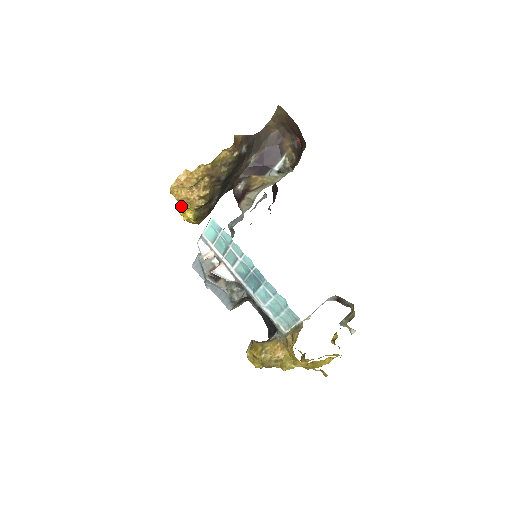
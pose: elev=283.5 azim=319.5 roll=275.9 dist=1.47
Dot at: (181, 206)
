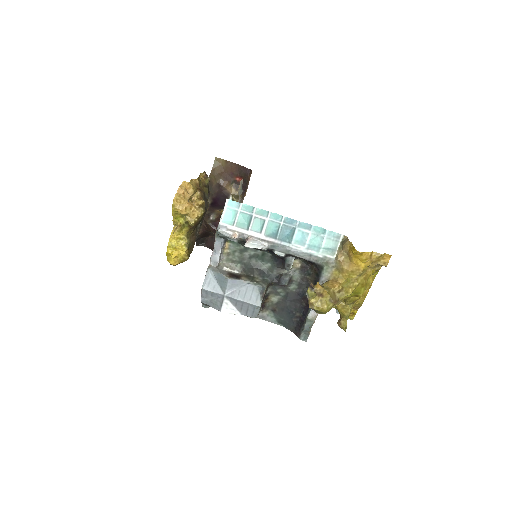
Dot at: (170, 240)
